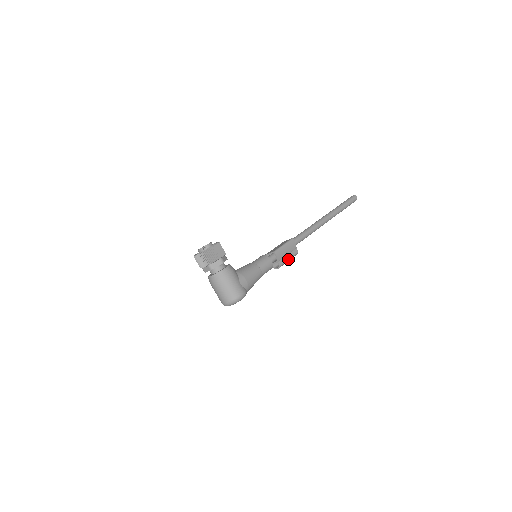
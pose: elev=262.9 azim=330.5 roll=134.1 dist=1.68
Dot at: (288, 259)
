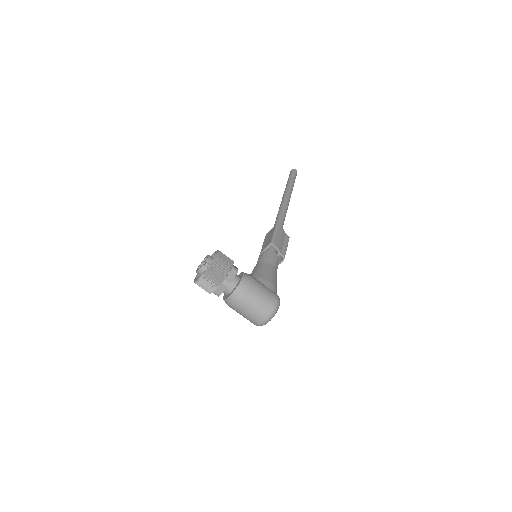
Dot at: (286, 247)
